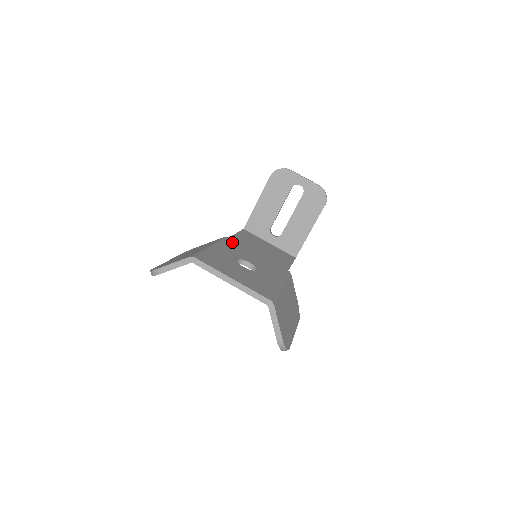
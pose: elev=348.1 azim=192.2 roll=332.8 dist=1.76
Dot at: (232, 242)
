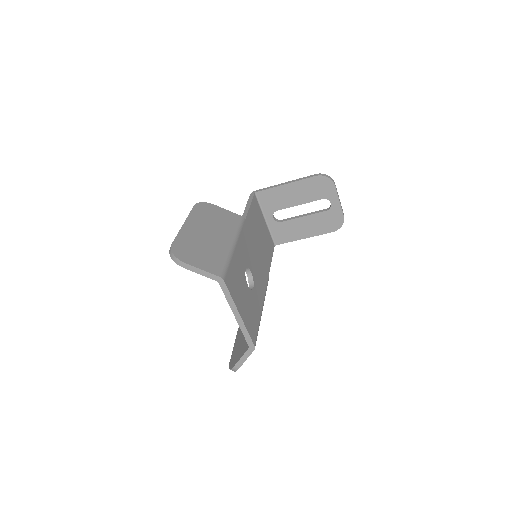
Dot at: (246, 230)
